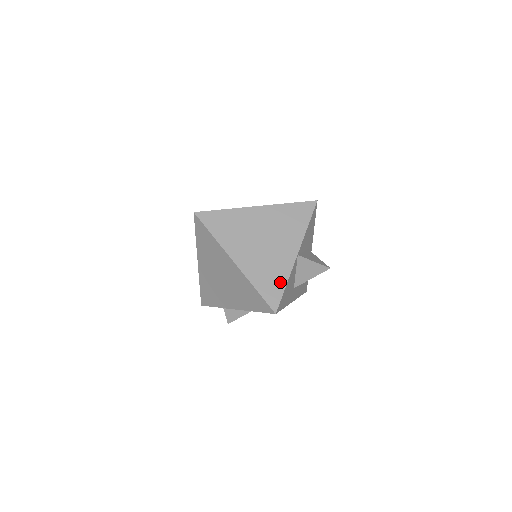
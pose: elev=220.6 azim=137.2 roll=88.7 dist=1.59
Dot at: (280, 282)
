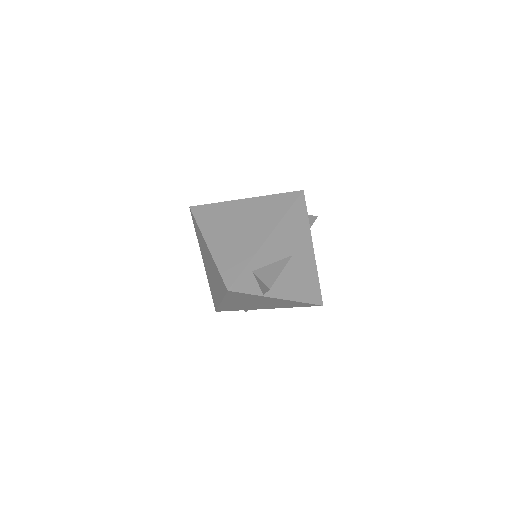
Dot at: occluded
